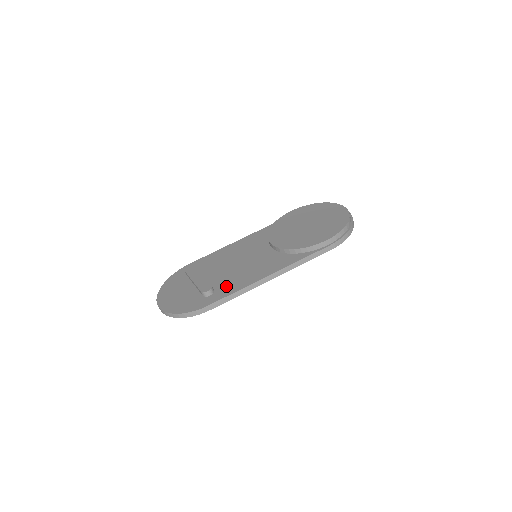
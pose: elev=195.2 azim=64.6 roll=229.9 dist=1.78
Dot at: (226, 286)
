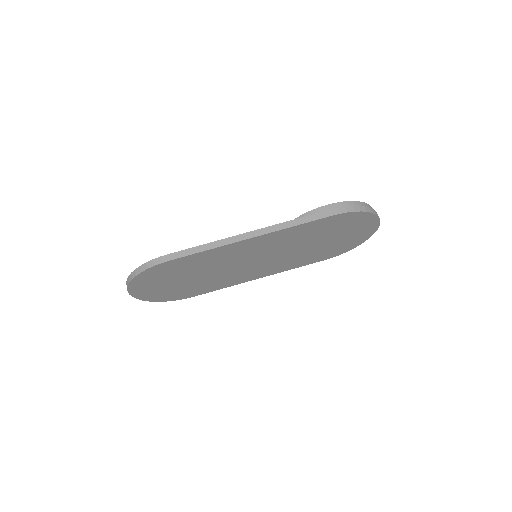
Dot at: occluded
